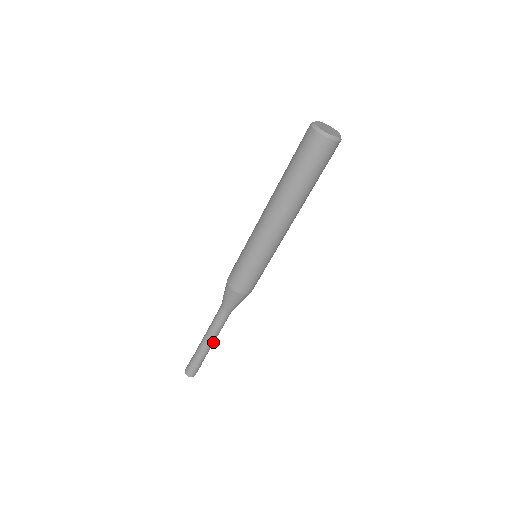
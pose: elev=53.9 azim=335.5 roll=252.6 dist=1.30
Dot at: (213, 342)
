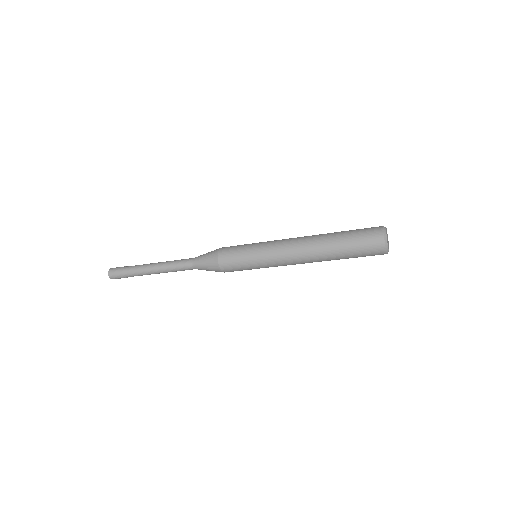
Dot at: occluded
